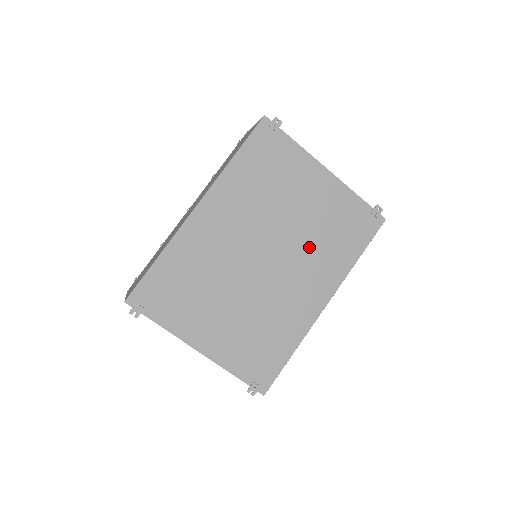
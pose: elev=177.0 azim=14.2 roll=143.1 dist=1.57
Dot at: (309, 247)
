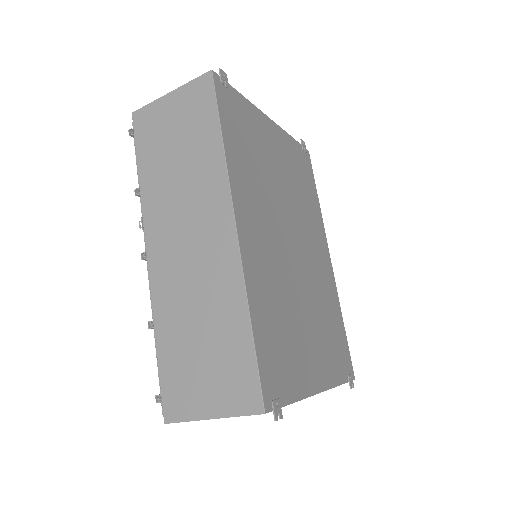
Dot at: (301, 210)
